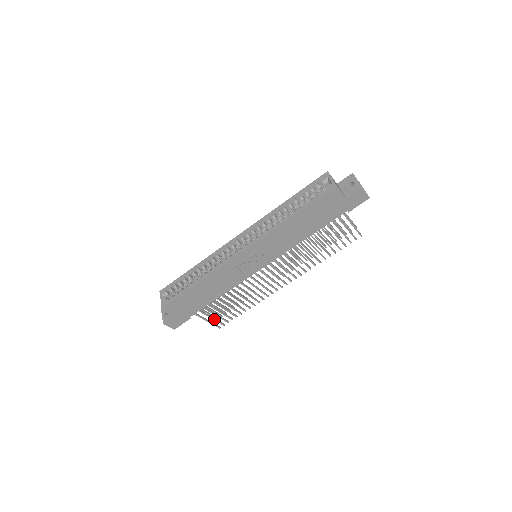
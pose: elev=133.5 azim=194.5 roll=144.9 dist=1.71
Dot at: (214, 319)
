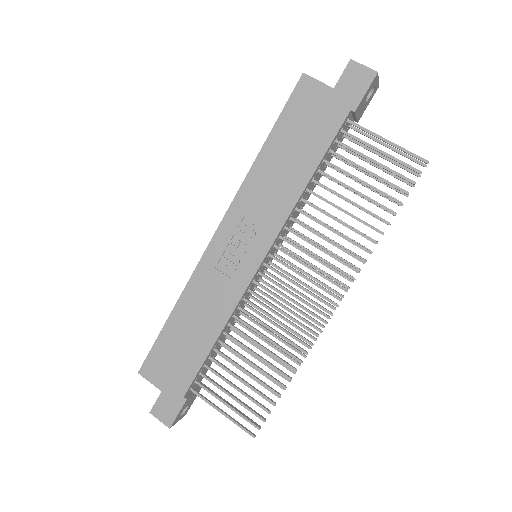
Dot at: (234, 409)
